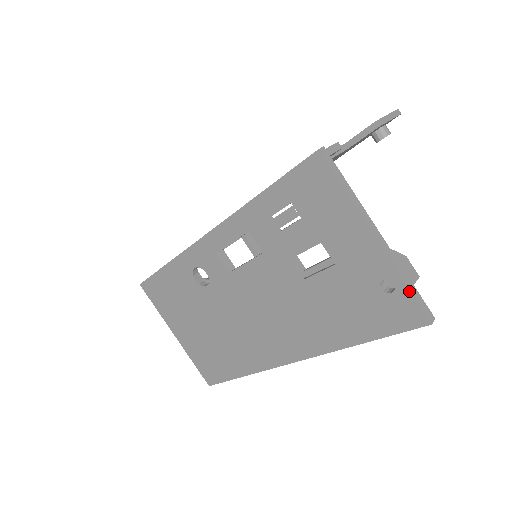
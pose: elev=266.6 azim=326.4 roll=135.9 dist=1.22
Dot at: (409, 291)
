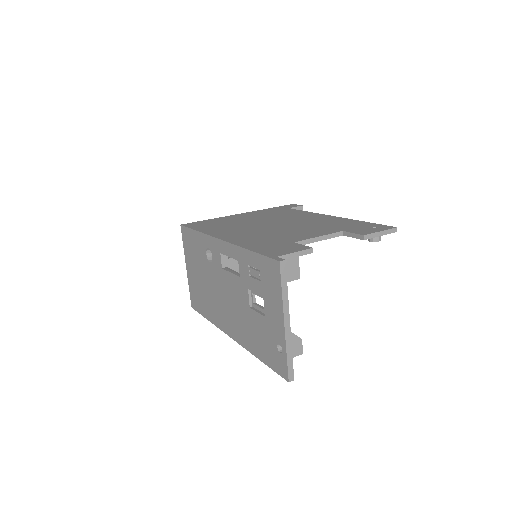
Dot at: (287, 360)
